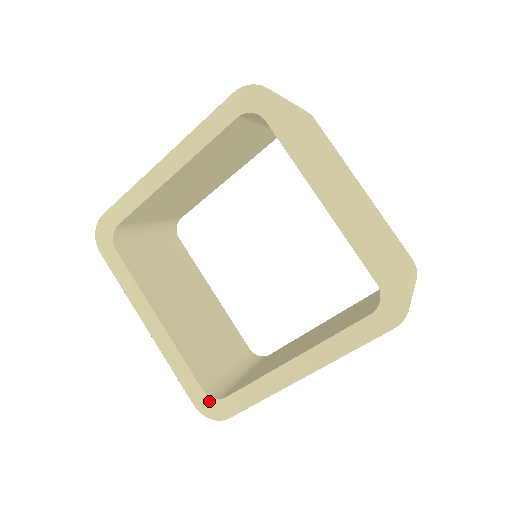
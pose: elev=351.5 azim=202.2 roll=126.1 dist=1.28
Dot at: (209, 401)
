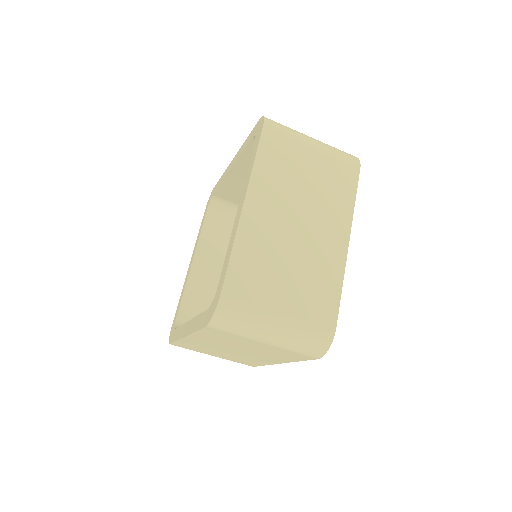
Dot at: (211, 307)
